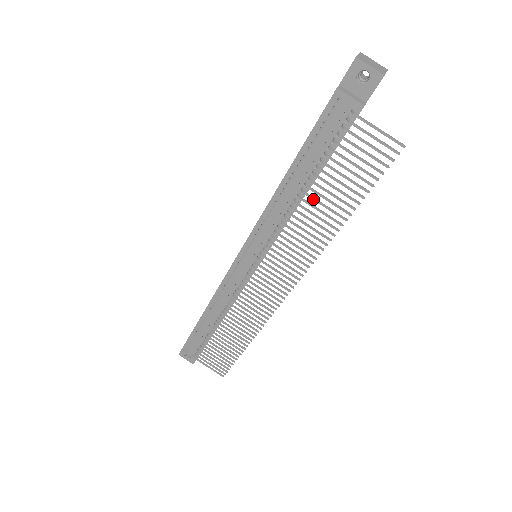
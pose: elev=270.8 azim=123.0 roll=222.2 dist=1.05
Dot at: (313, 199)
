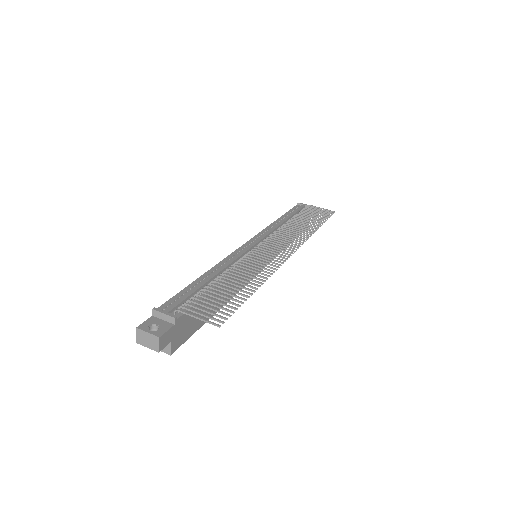
Dot at: (298, 220)
